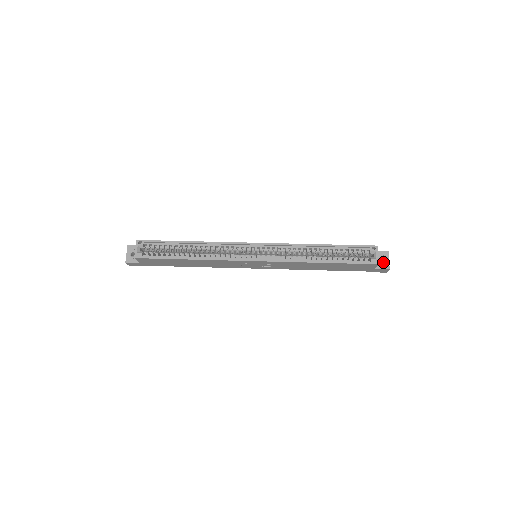
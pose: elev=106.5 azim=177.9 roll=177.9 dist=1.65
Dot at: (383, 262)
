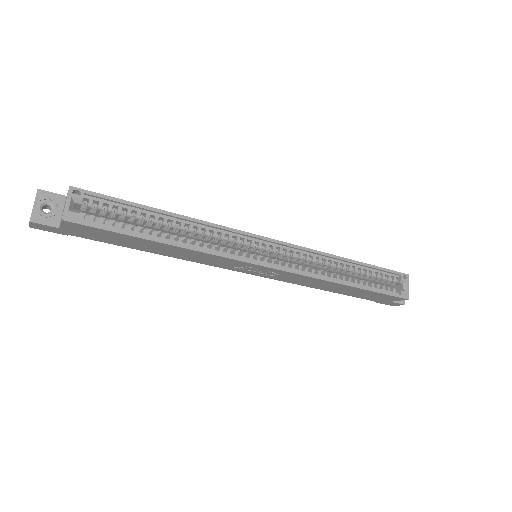
Dot at: occluded
